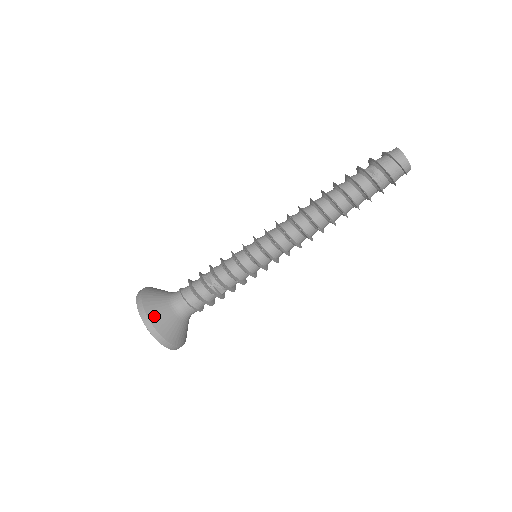
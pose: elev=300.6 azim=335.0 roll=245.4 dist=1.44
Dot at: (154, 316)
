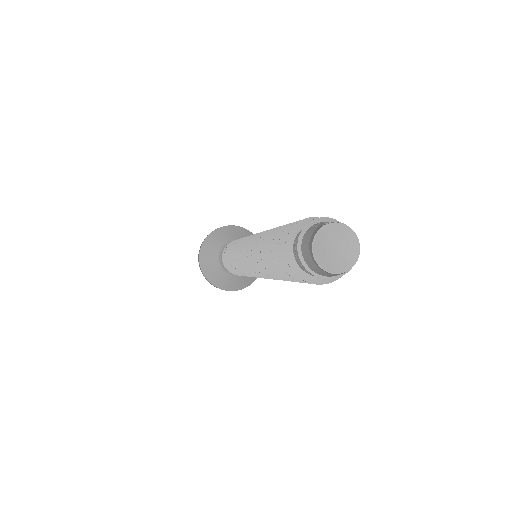
Dot at: (218, 283)
